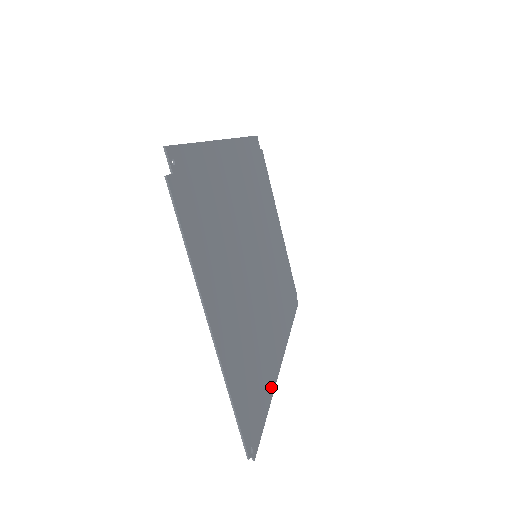
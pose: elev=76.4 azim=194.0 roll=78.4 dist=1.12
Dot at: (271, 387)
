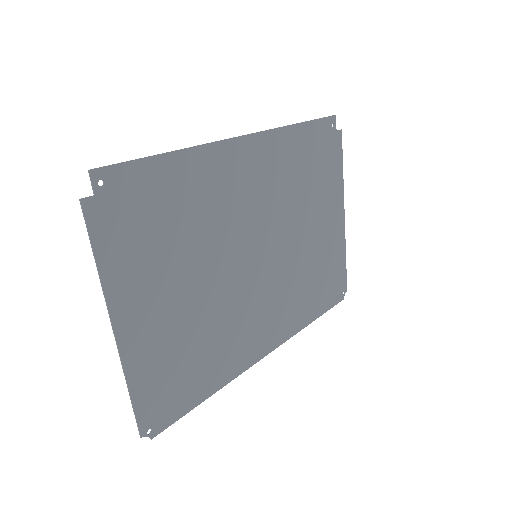
Dot at: (223, 380)
